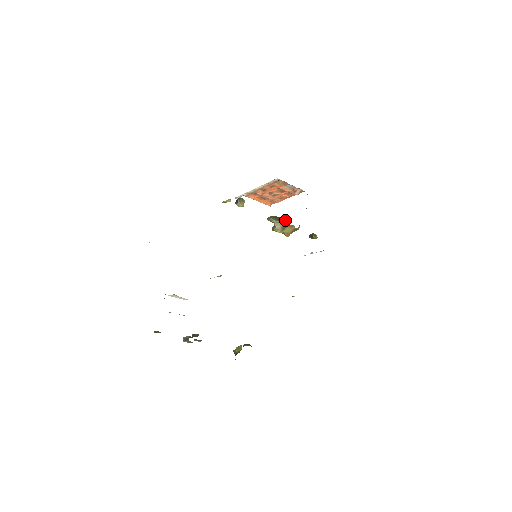
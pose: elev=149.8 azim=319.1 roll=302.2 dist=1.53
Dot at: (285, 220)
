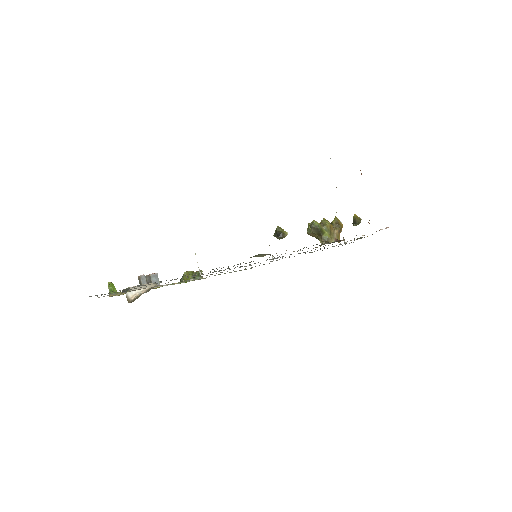
Dot at: (321, 243)
